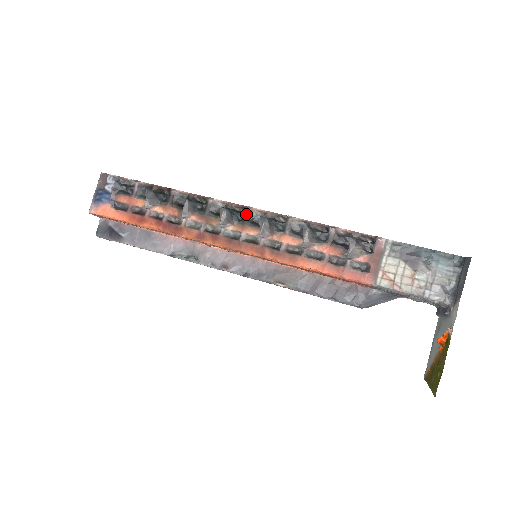
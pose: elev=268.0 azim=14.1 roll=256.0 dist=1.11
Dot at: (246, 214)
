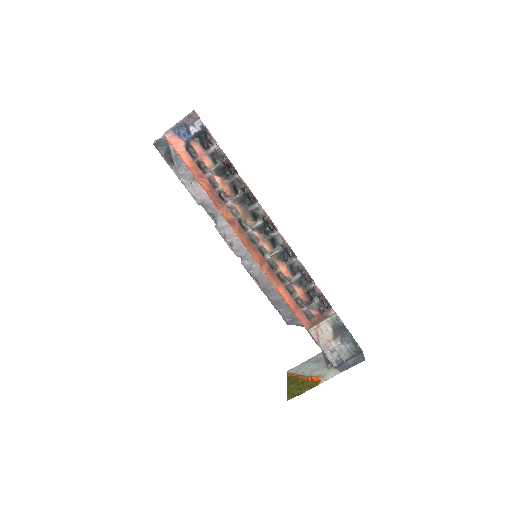
Dot at: (273, 233)
